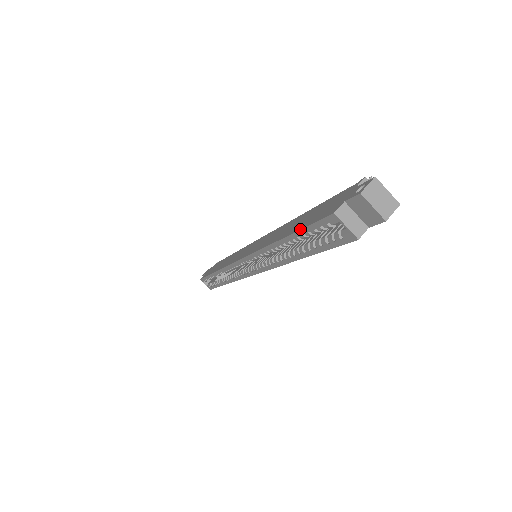
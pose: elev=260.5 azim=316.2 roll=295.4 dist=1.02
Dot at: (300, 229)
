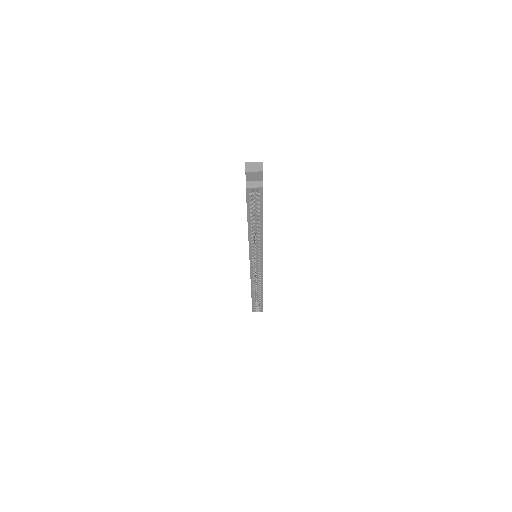
Dot at: (247, 210)
